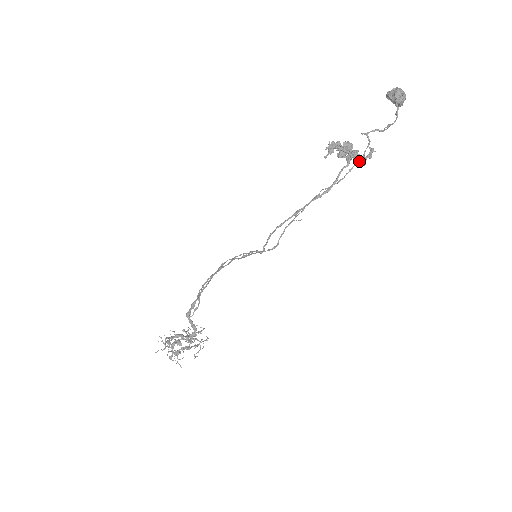
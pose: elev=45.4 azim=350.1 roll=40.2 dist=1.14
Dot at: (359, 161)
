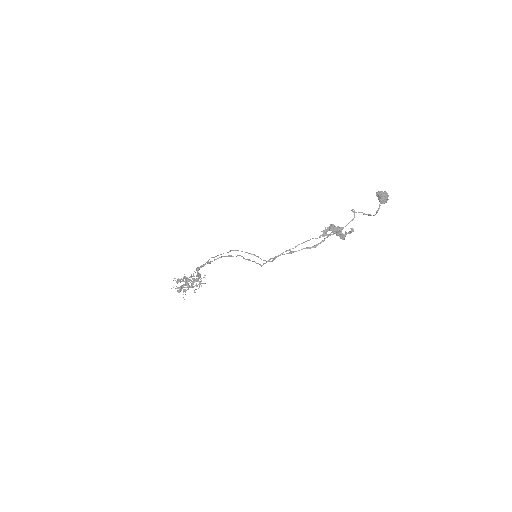
Dot at: (341, 236)
